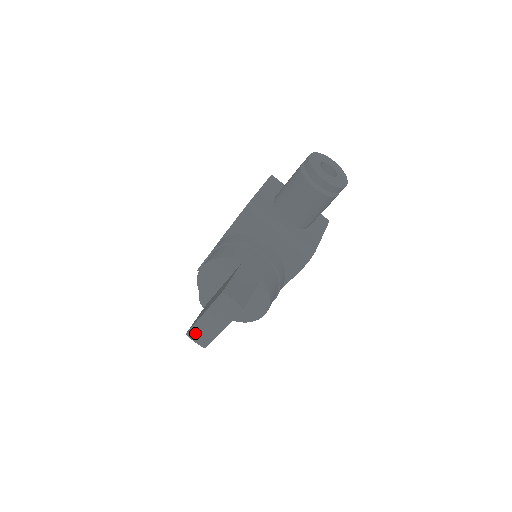
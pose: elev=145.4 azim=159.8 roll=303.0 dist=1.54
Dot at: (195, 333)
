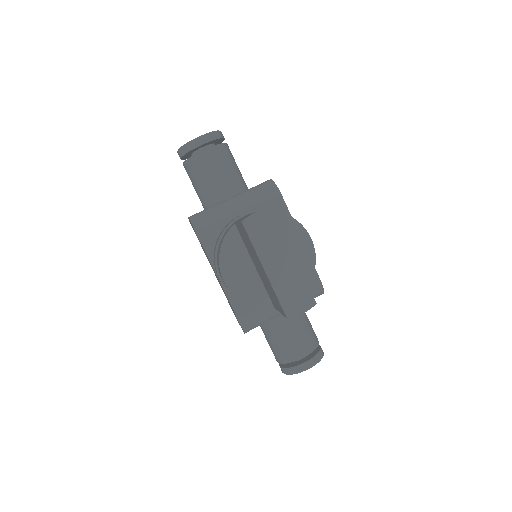
Dot at: (289, 303)
